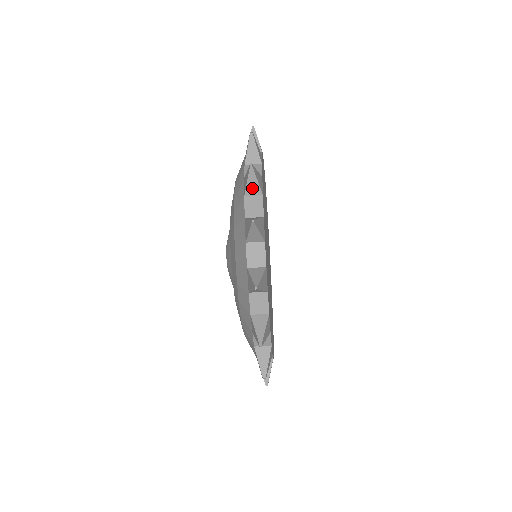
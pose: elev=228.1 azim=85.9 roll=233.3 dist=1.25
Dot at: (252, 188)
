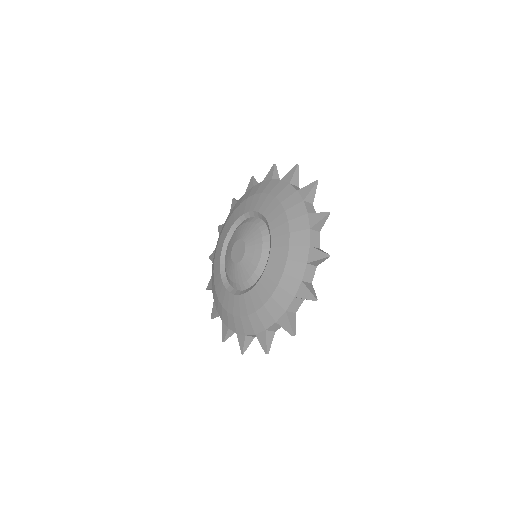
Dot at: (310, 197)
